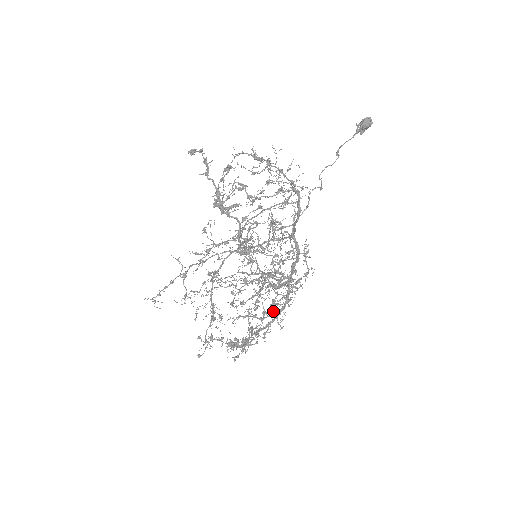
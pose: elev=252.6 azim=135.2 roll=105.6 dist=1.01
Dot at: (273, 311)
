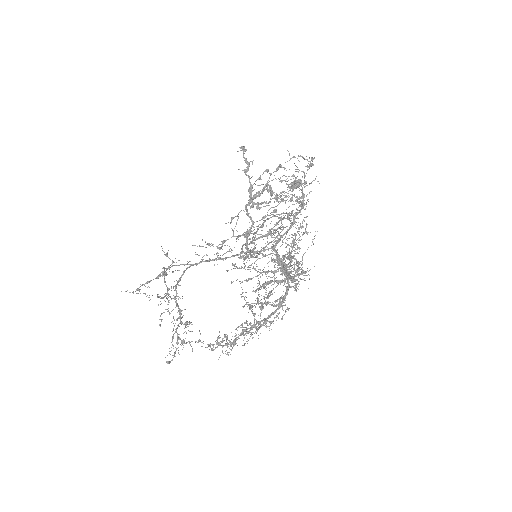
Dot at: (280, 301)
